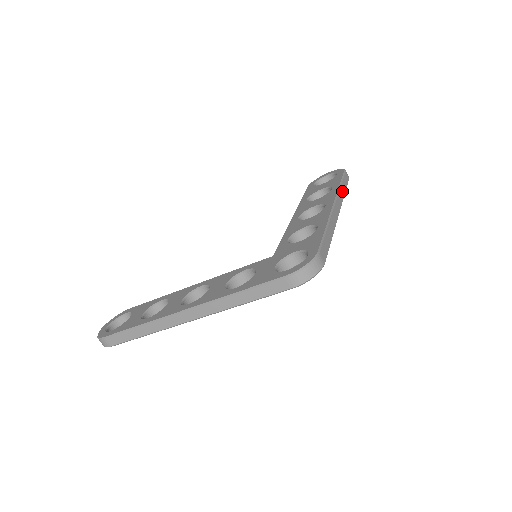
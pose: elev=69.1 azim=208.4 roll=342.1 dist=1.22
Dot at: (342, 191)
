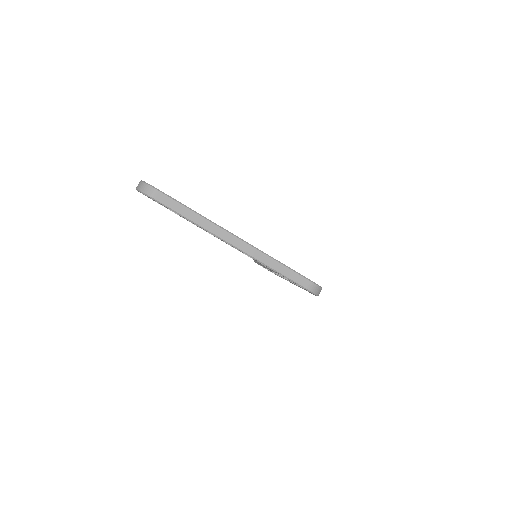
Dot at: occluded
